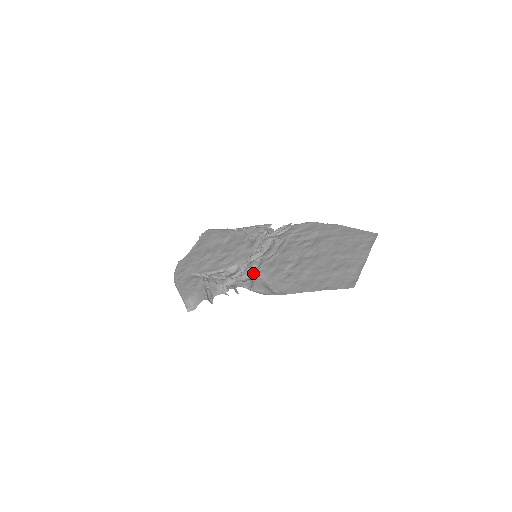
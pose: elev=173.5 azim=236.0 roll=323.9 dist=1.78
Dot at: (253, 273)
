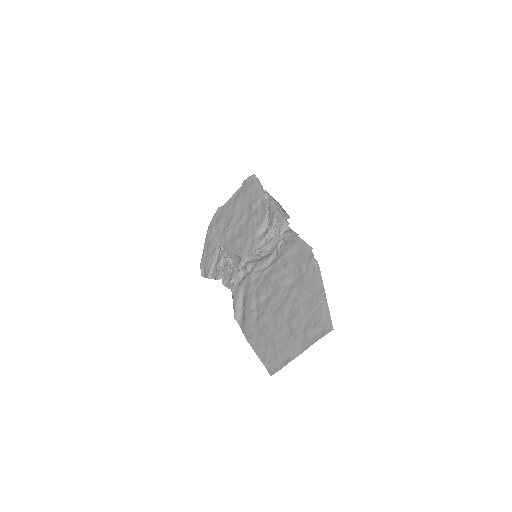
Dot at: (243, 277)
